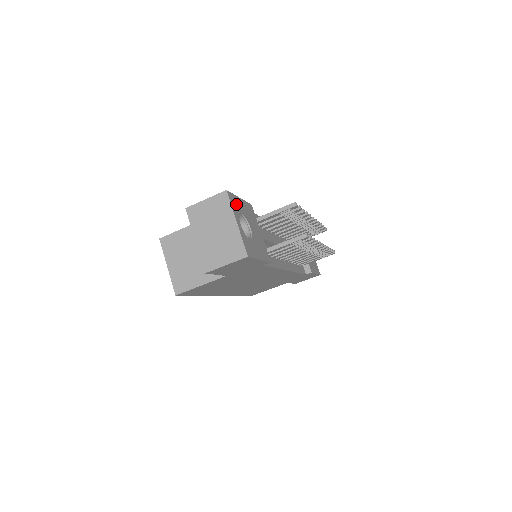
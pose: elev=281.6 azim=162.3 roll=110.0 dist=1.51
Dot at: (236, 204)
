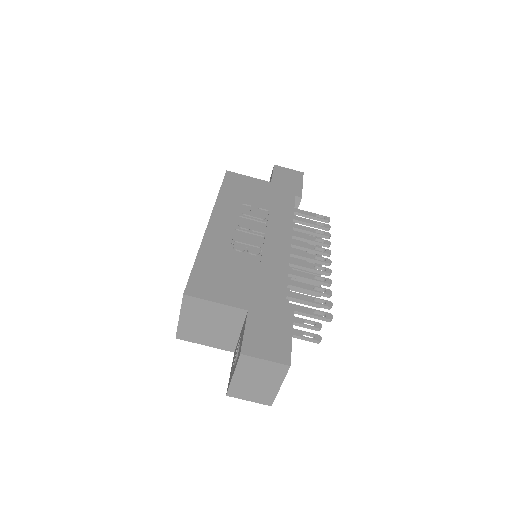
Dot at: occluded
